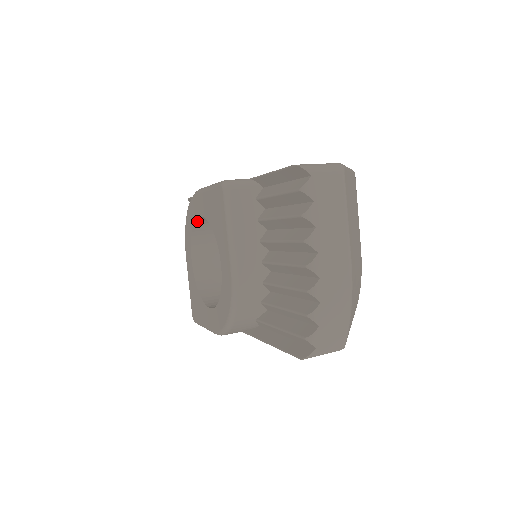
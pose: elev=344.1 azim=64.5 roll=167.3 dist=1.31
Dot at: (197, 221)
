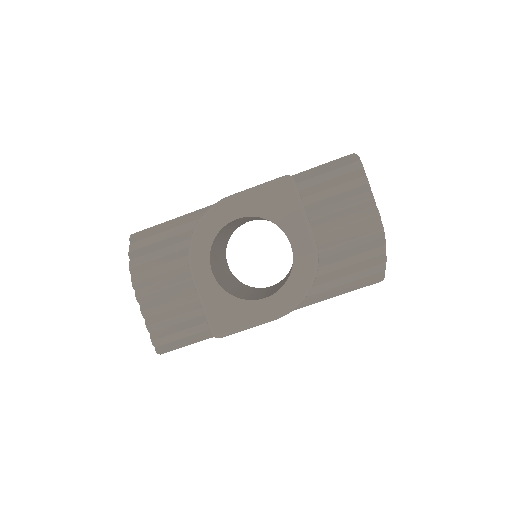
Dot at: (222, 228)
